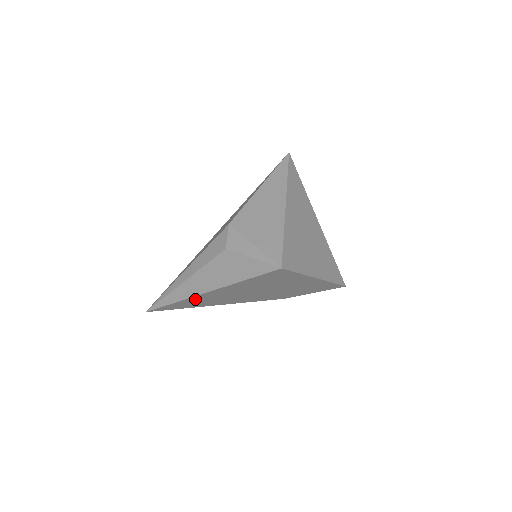
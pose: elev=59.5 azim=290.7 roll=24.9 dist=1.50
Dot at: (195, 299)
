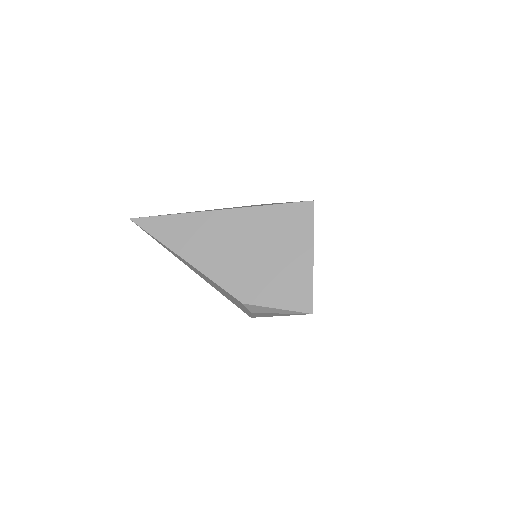
Dot at: (197, 221)
